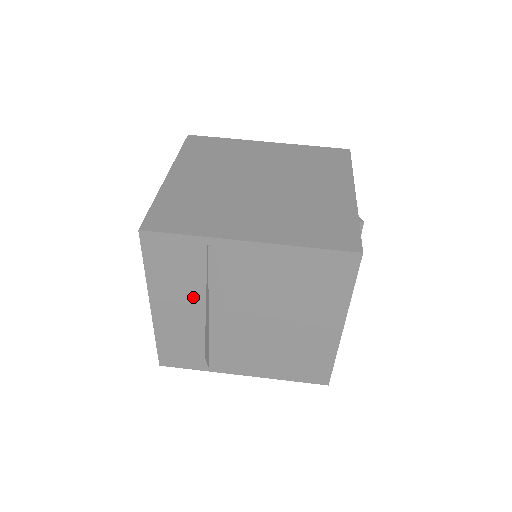
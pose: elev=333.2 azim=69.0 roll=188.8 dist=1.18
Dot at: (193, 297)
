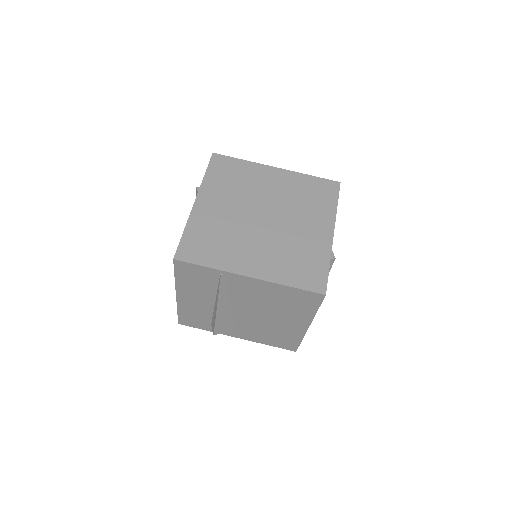
Dot at: (207, 296)
